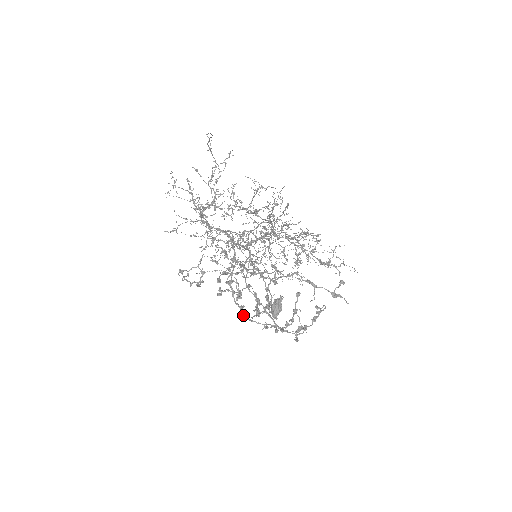
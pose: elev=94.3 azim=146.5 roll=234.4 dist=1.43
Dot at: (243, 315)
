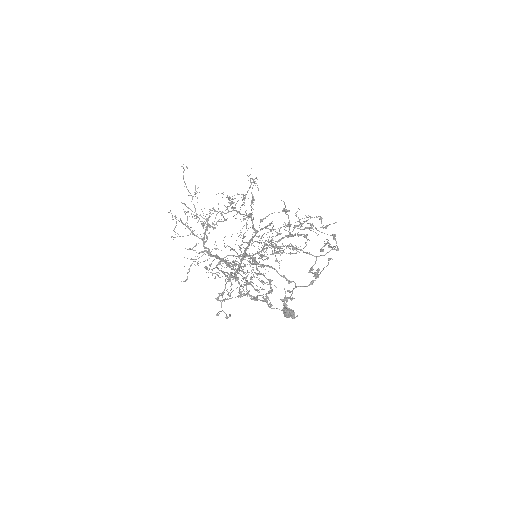
Dot at: (289, 280)
